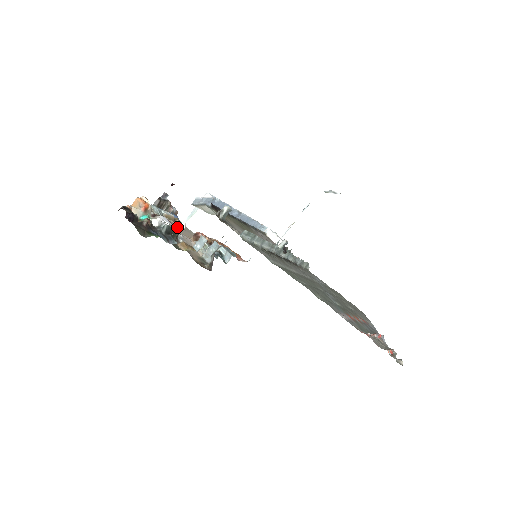
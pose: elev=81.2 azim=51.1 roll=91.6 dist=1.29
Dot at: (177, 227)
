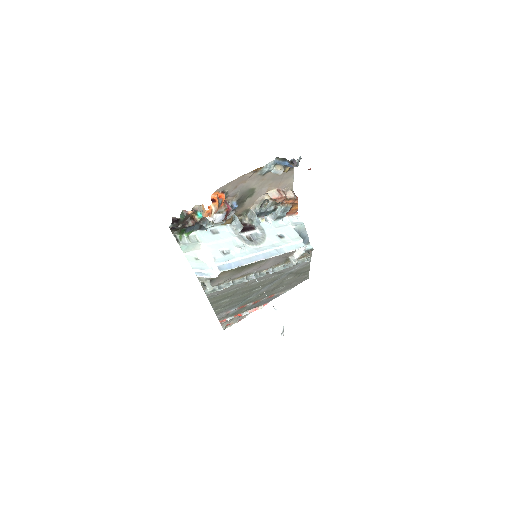
Dot at: (199, 245)
